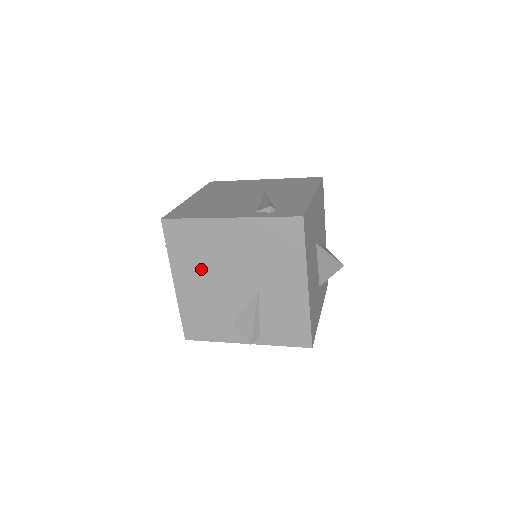
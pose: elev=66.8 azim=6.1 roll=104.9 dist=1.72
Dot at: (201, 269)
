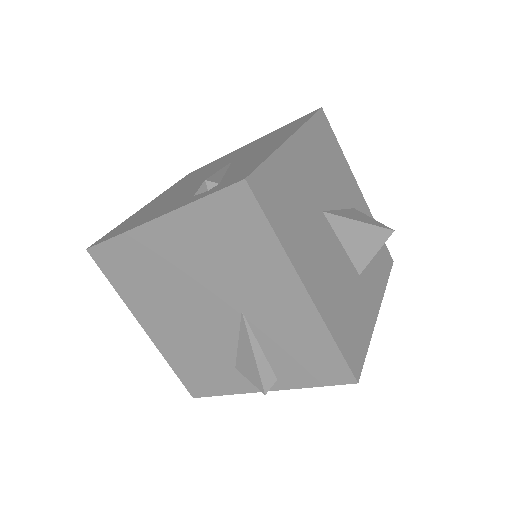
Dot at: (161, 302)
